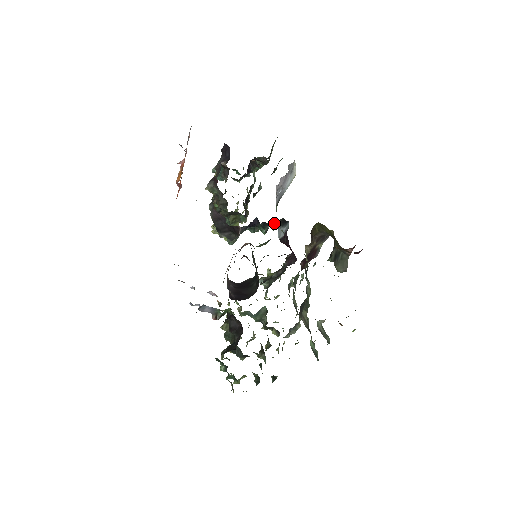
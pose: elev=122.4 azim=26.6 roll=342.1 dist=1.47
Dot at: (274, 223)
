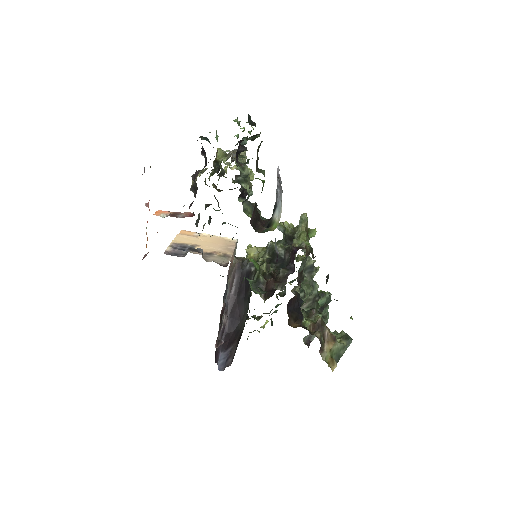
Dot at: occluded
